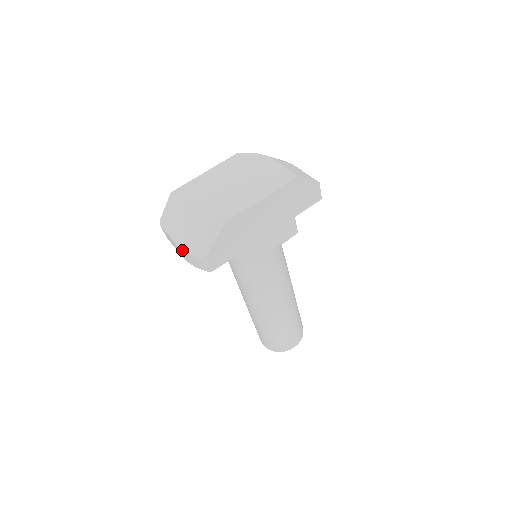
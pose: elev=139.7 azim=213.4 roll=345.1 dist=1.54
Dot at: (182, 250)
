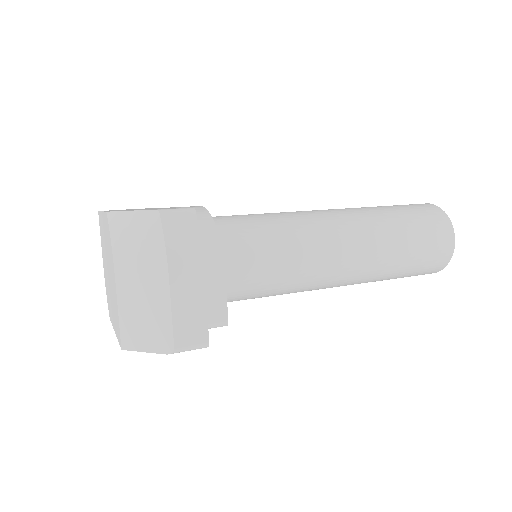
Dot at: occluded
